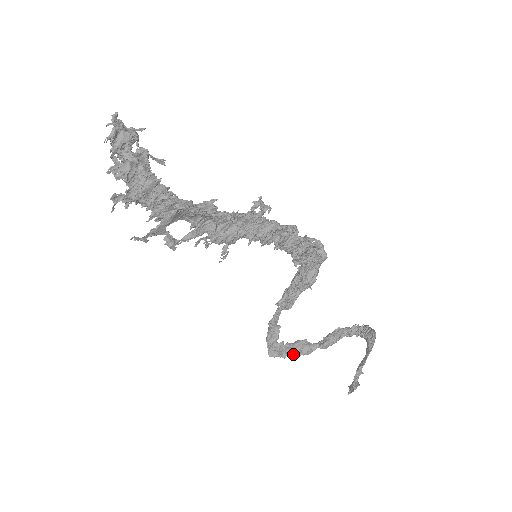
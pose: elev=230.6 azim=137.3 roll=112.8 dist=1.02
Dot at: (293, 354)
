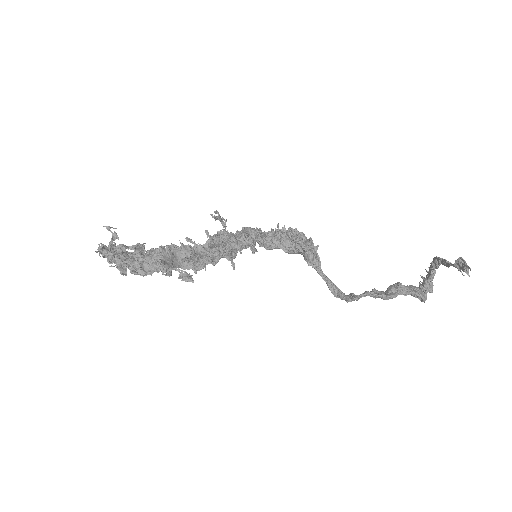
Dot at: (386, 295)
